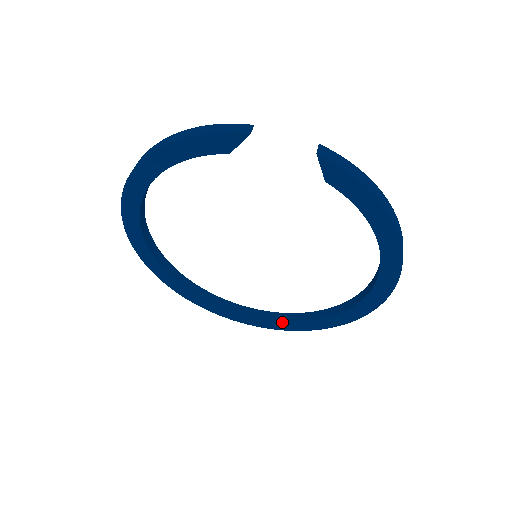
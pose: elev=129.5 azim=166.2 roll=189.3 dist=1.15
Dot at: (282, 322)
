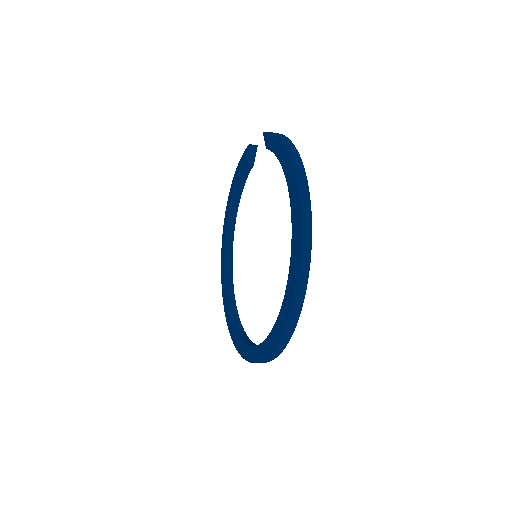
Dot at: (263, 343)
